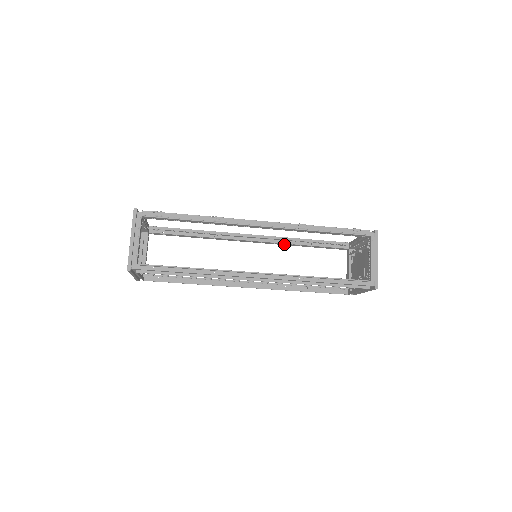
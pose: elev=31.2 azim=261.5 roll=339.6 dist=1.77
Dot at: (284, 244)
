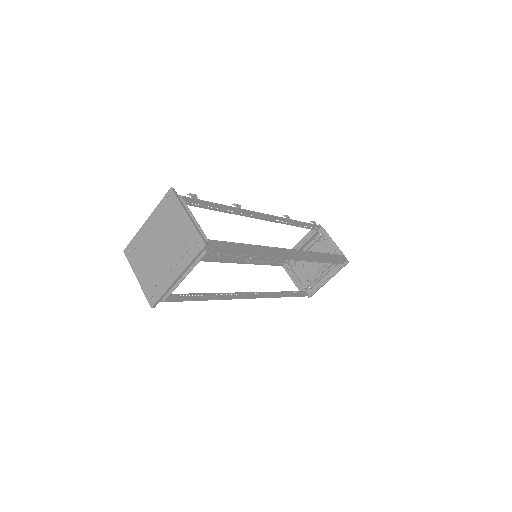
Dot at: (246, 262)
